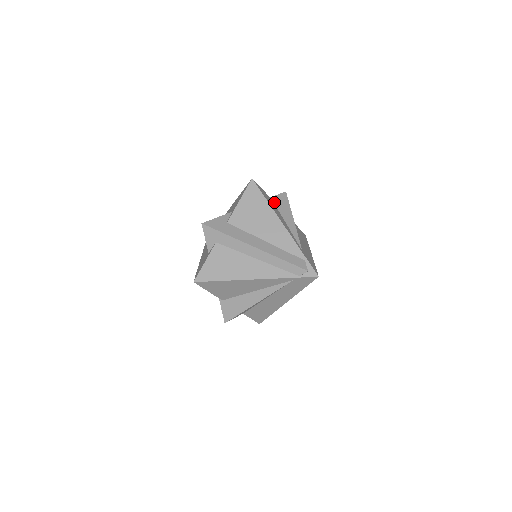
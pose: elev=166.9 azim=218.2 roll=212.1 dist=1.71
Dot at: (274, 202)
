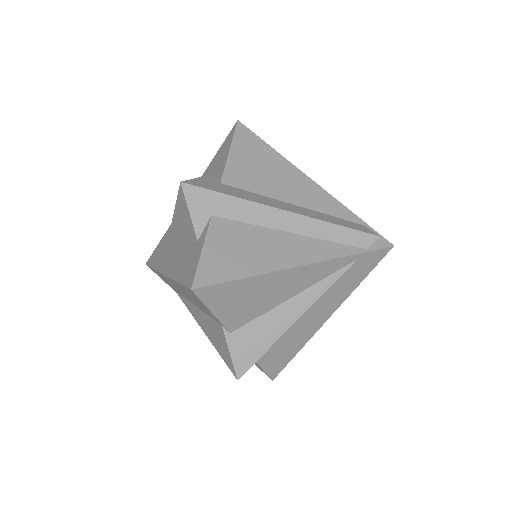
Dot at: occluded
